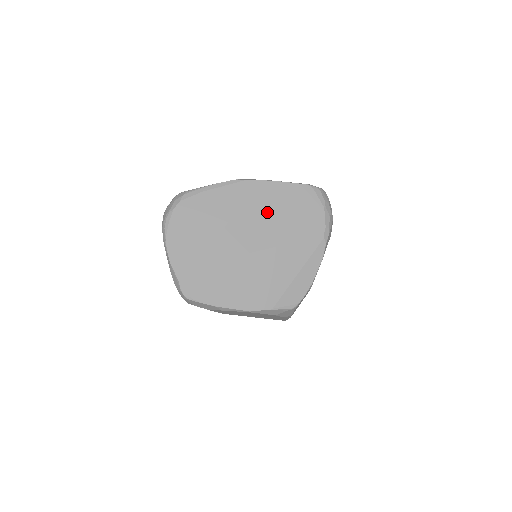
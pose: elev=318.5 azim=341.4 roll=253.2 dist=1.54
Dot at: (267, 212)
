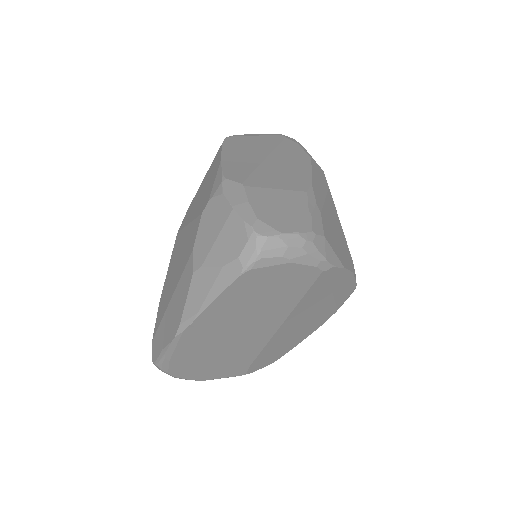
Dot at: (242, 319)
